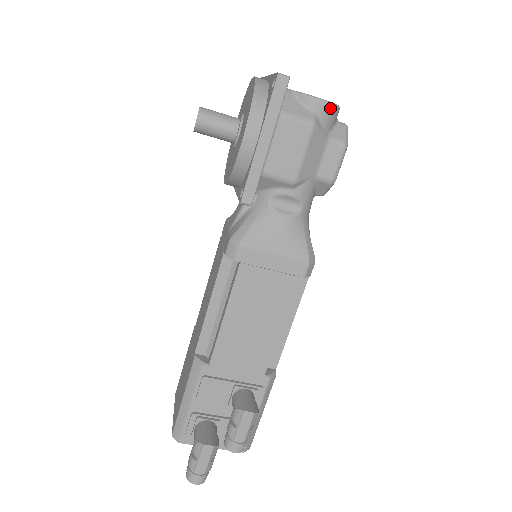
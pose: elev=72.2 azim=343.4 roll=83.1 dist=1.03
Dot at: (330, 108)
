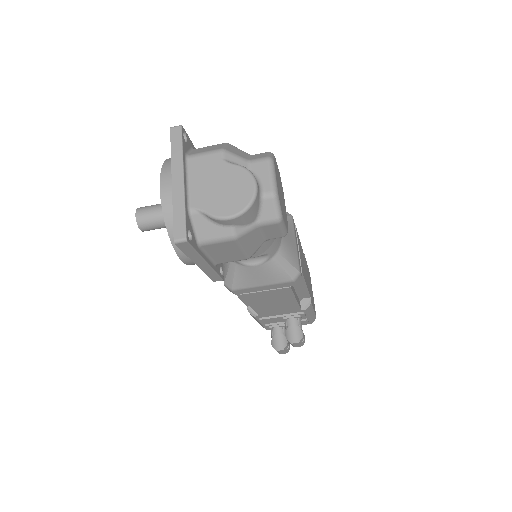
Dot at: (243, 216)
